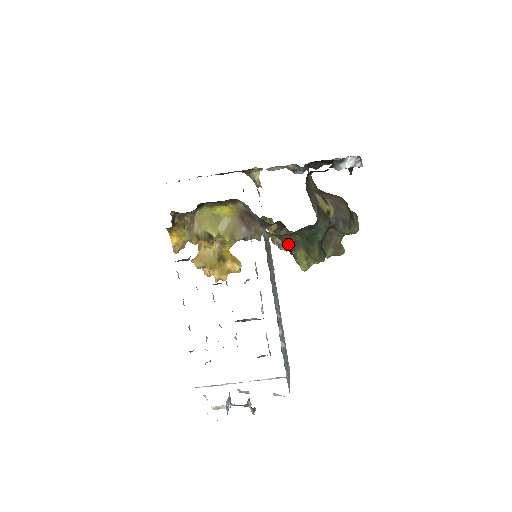
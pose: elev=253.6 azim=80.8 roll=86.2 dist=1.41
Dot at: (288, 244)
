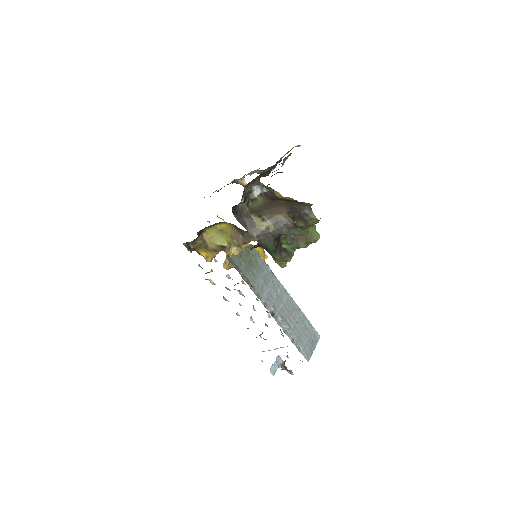
Dot at: occluded
